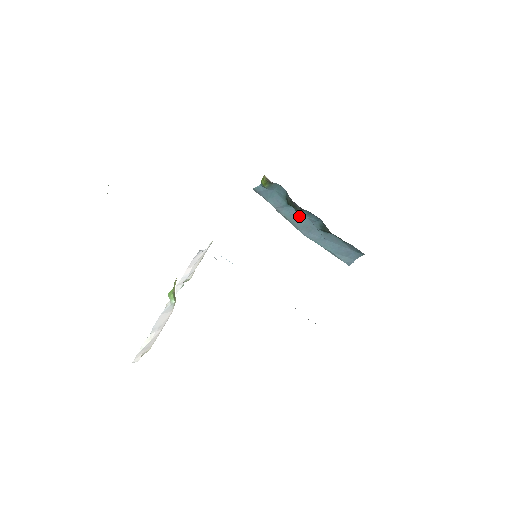
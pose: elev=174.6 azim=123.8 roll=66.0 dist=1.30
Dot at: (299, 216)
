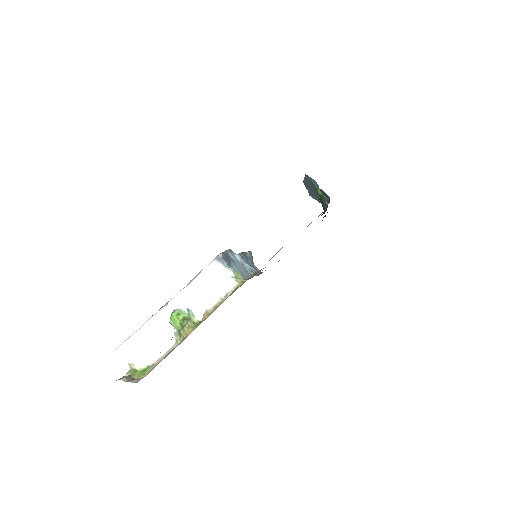
Dot at: (316, 189)
